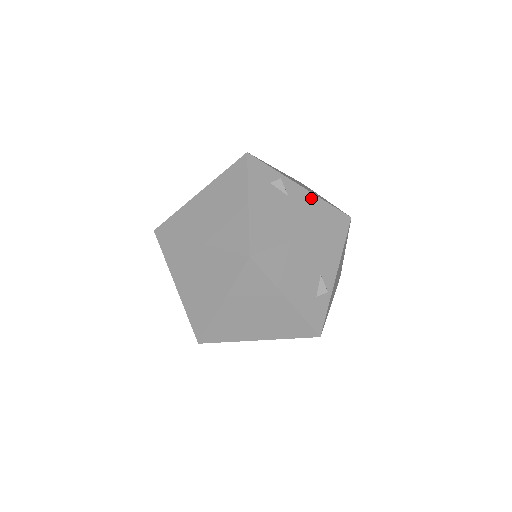
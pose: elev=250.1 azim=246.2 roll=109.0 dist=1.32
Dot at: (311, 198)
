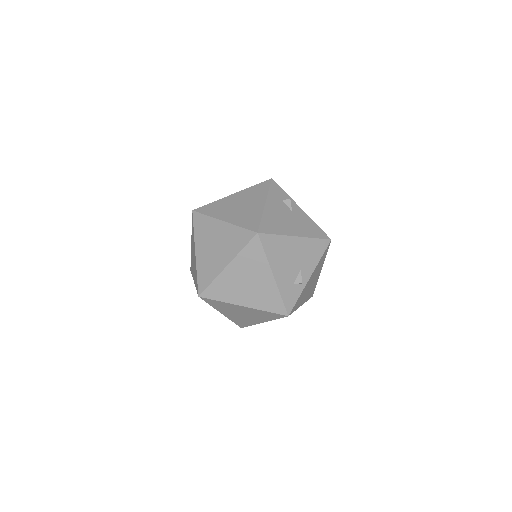
Dot at: (307, 219)
